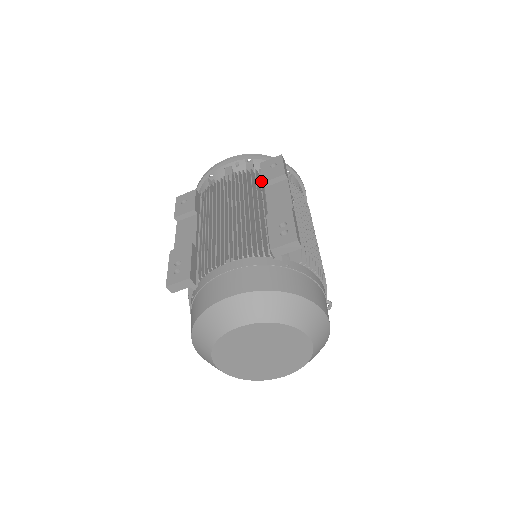
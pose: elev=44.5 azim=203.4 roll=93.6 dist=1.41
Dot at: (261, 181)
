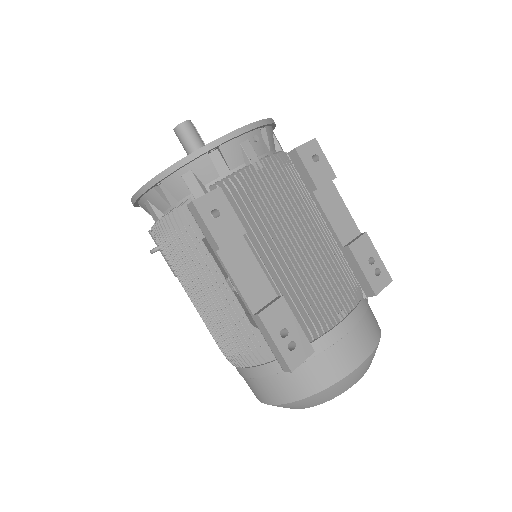
Dot at: (301, 178)
